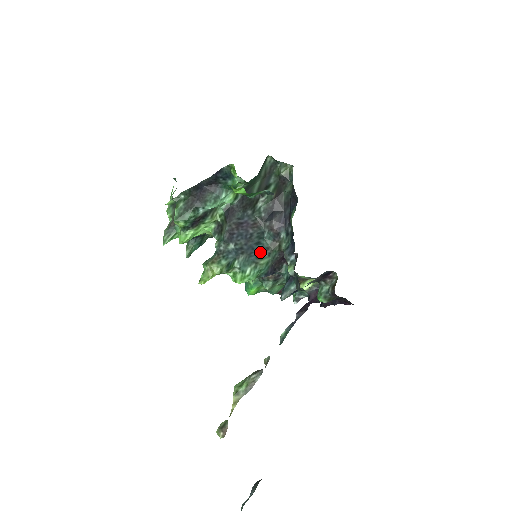
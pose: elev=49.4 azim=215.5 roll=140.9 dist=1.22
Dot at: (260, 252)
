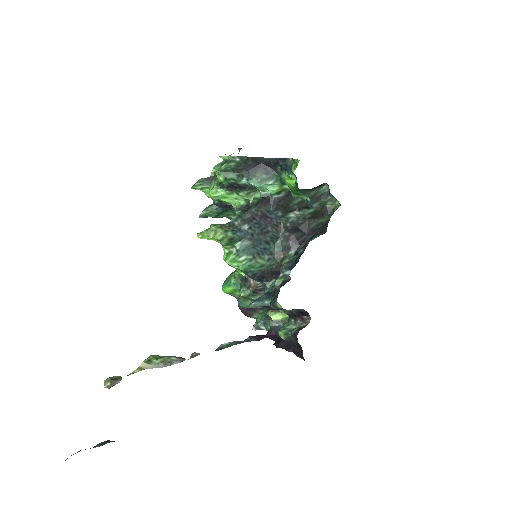
Dot at: (264, 251)
